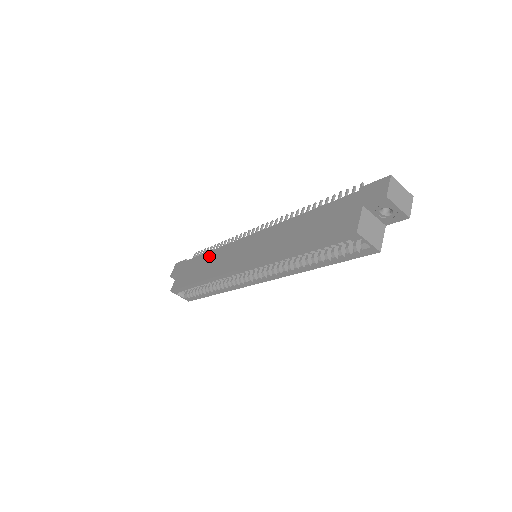
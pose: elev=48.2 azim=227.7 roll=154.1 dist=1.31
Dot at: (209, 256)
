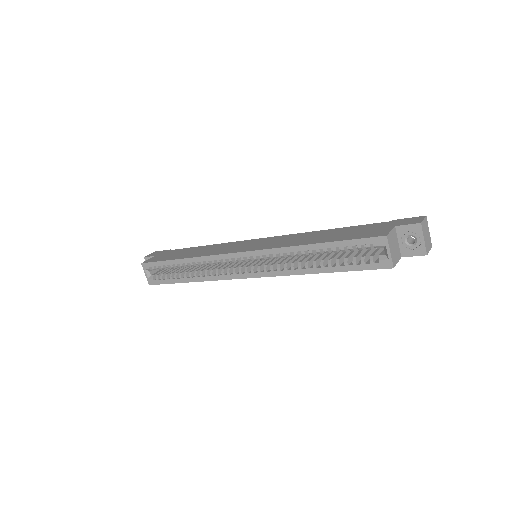
Dot at: (203, 247)
